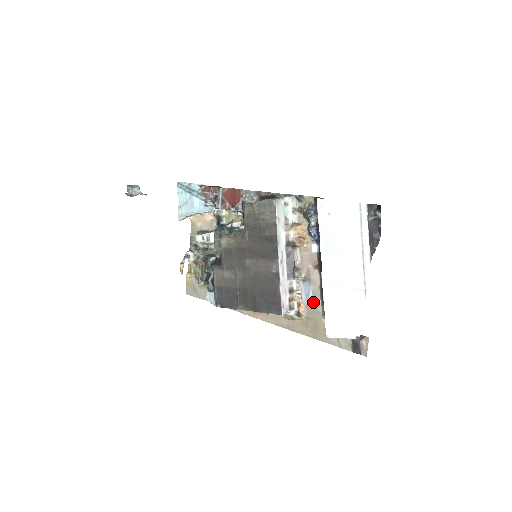
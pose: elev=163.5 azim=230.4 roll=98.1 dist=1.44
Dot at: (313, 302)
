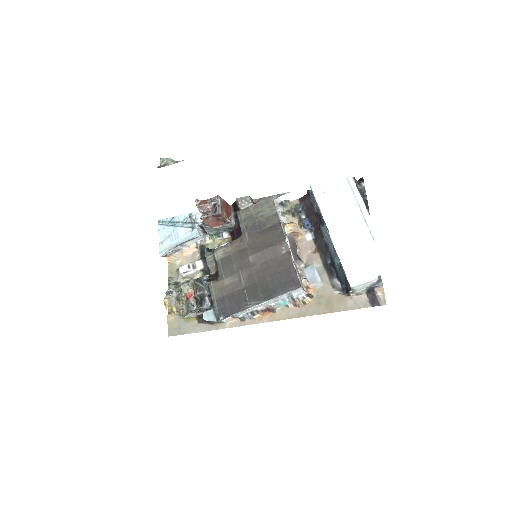
Dot at: (321, 280)
